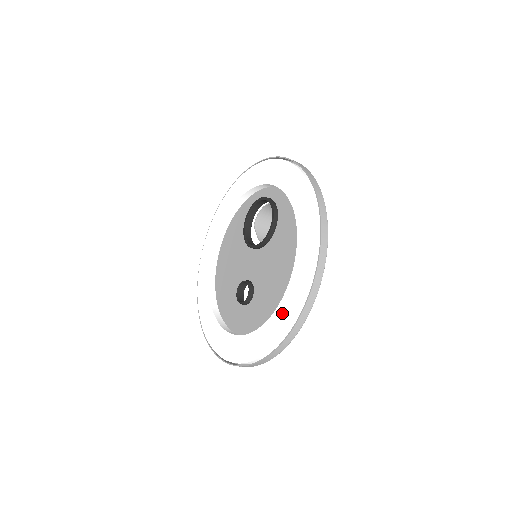
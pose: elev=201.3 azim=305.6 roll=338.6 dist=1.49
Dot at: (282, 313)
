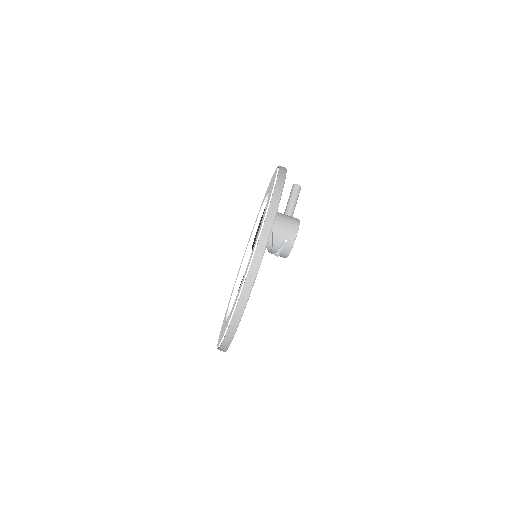
Dot at: occluded
